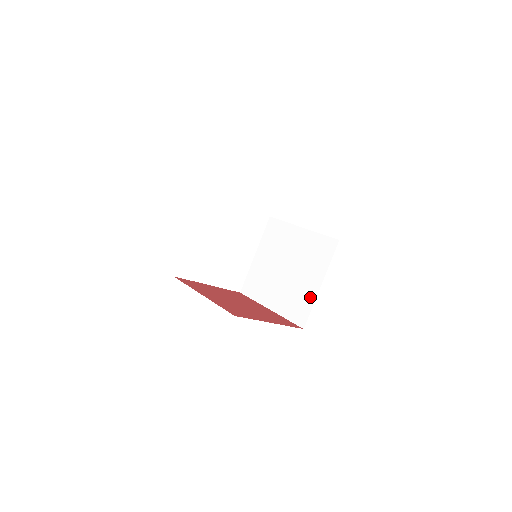
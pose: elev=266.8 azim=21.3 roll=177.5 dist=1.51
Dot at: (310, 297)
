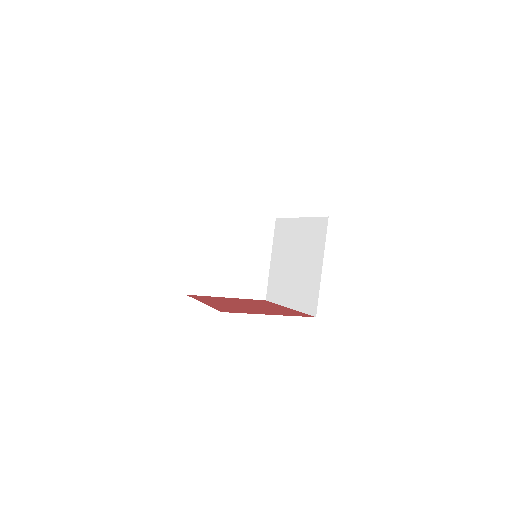
Dot at: (316, 283)
